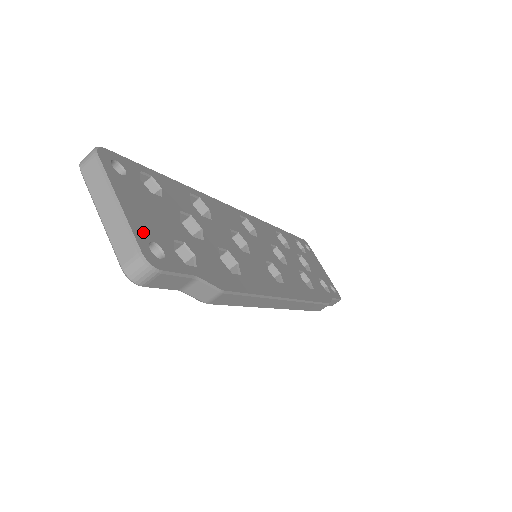
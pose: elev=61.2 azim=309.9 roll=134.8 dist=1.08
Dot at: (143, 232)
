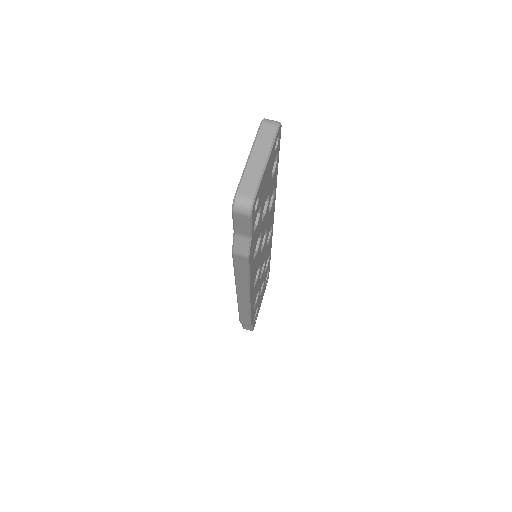
Dot at: (261, 189)
